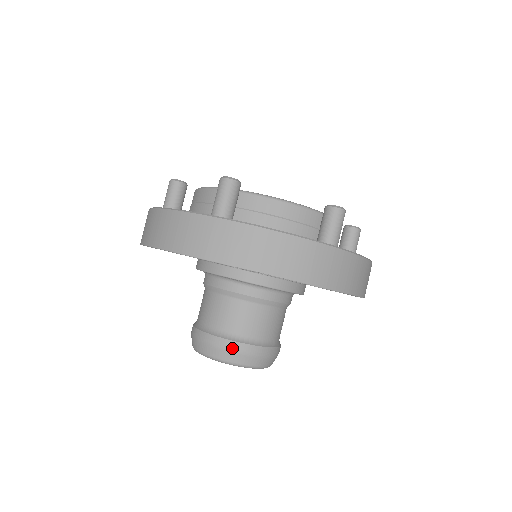
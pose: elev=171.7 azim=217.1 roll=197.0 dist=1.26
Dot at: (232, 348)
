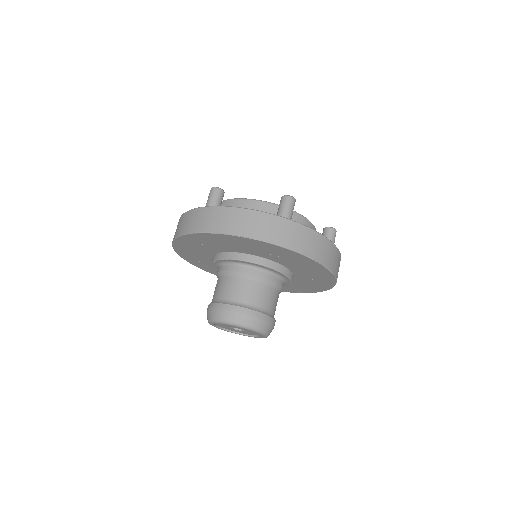
Dot at: (226, 309)
